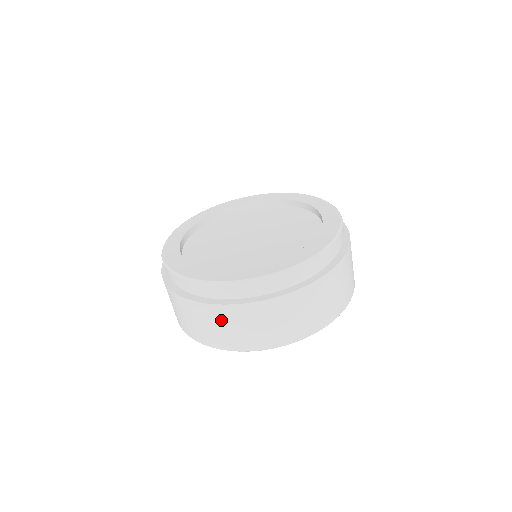
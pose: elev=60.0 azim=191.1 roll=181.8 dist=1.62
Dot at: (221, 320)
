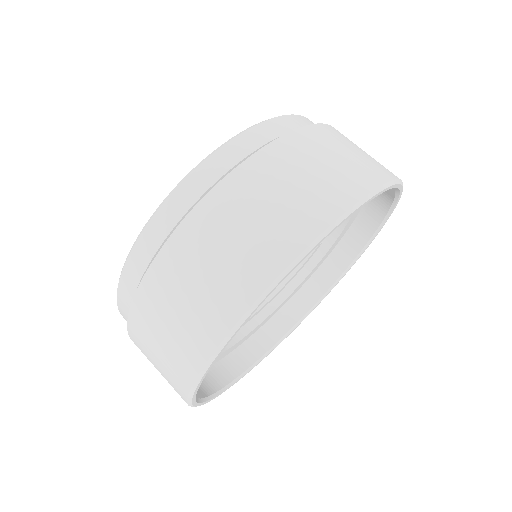
Dot at: (299, 160)
